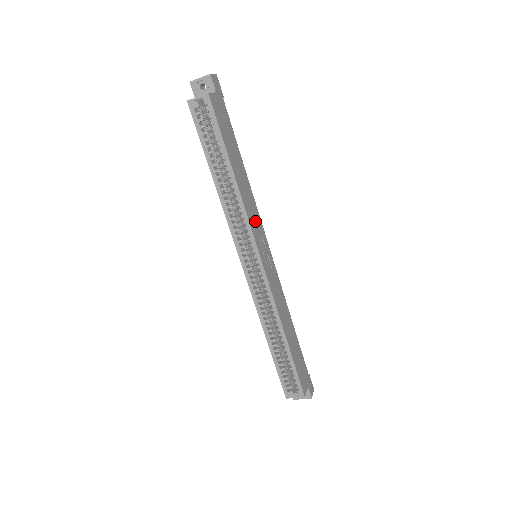
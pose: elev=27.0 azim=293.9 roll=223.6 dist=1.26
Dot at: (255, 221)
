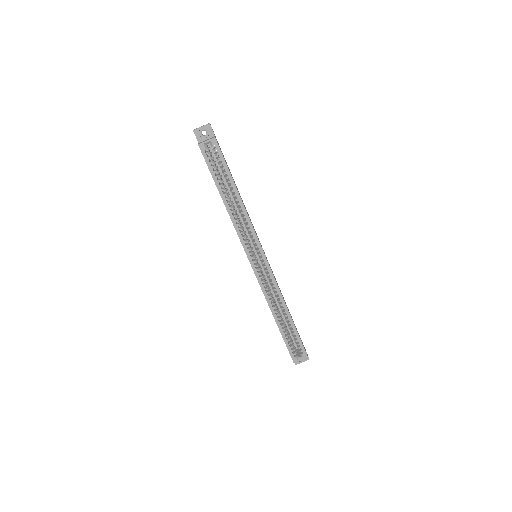
Dot at: (254, 229)
